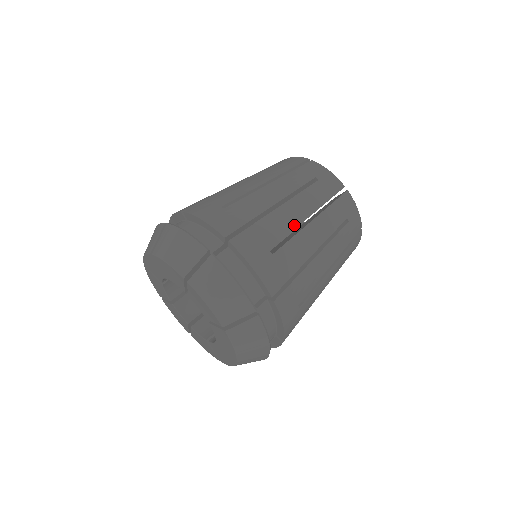
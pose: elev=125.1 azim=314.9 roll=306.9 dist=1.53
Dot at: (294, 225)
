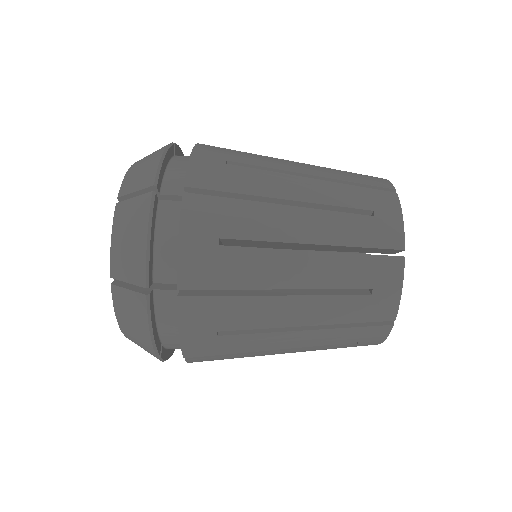
Dot at: (281, 237)
